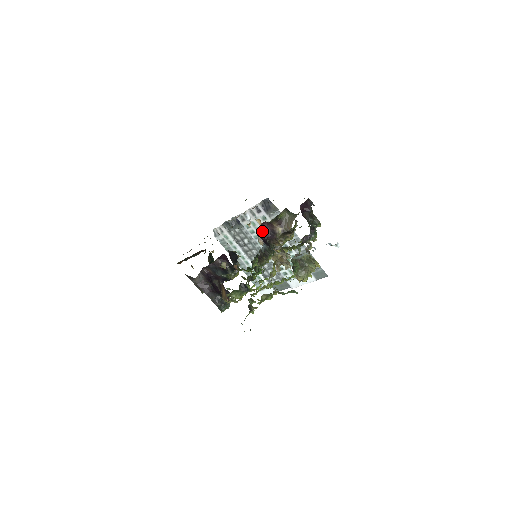
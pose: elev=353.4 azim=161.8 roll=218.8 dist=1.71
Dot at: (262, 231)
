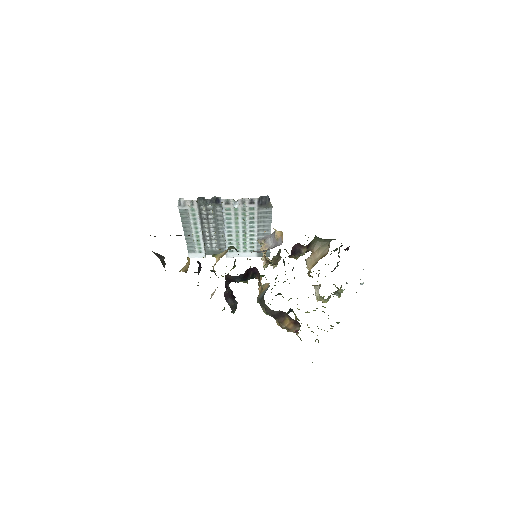
Dot at: (292, 250)
